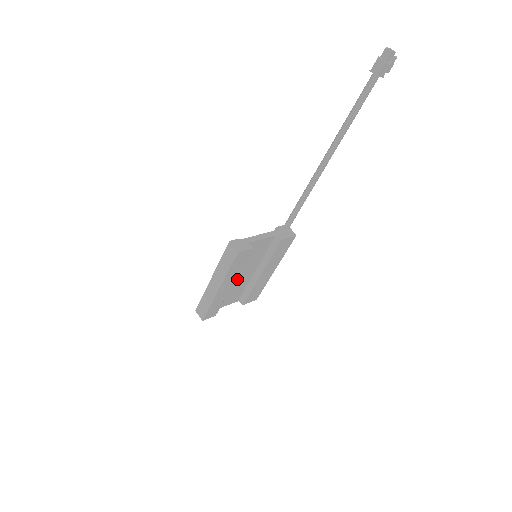
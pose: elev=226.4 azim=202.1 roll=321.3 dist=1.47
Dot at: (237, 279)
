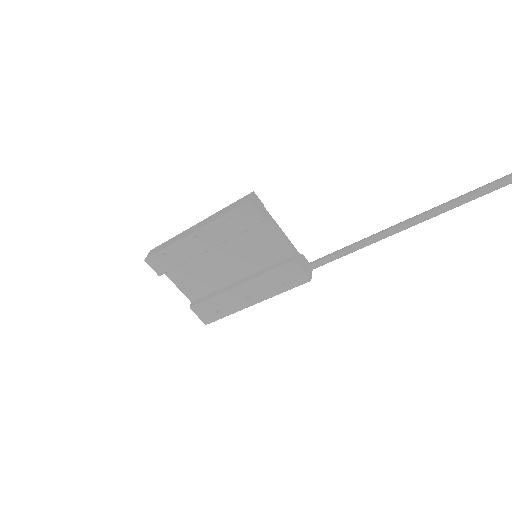
Dot at: (216, 260)
